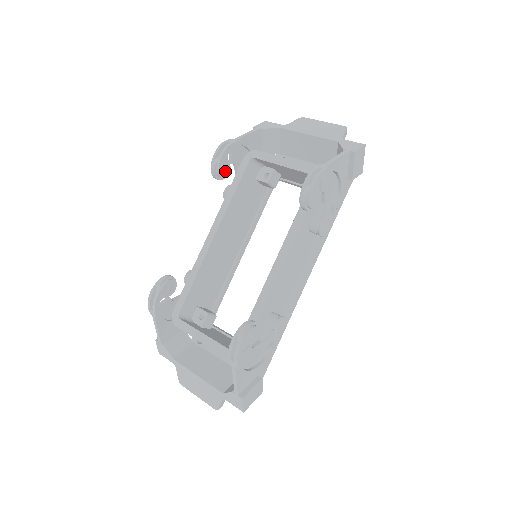
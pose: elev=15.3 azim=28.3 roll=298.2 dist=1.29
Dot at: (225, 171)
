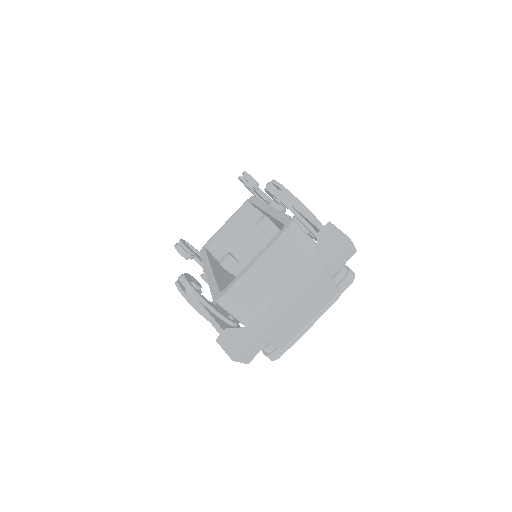
Dot at: (190, 249)
